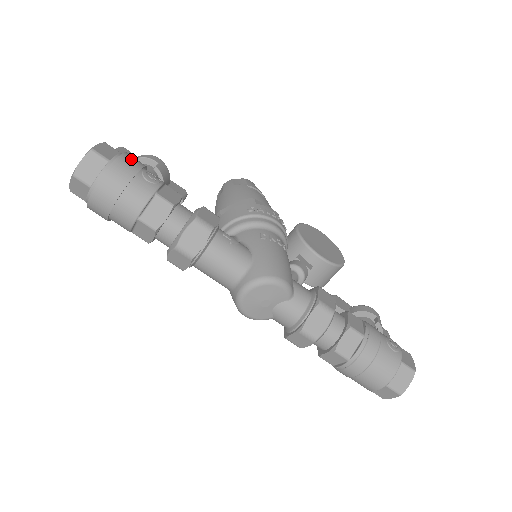
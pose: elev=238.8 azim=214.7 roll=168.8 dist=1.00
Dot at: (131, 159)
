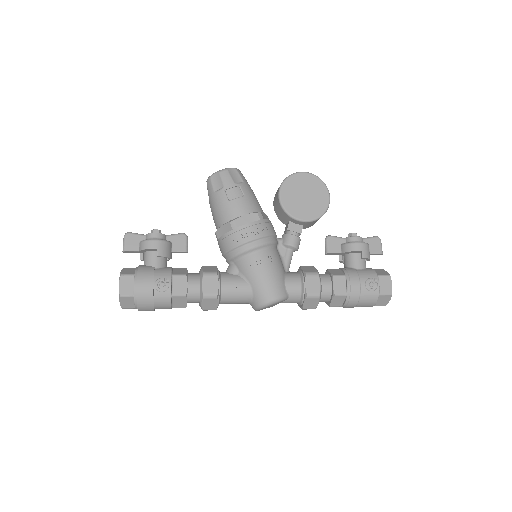
Dot at: (143, 284)
